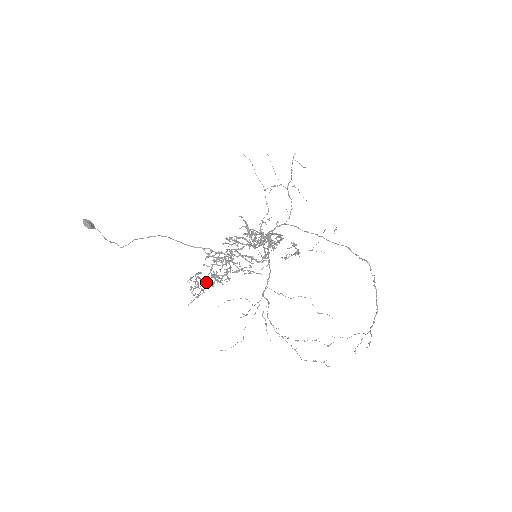
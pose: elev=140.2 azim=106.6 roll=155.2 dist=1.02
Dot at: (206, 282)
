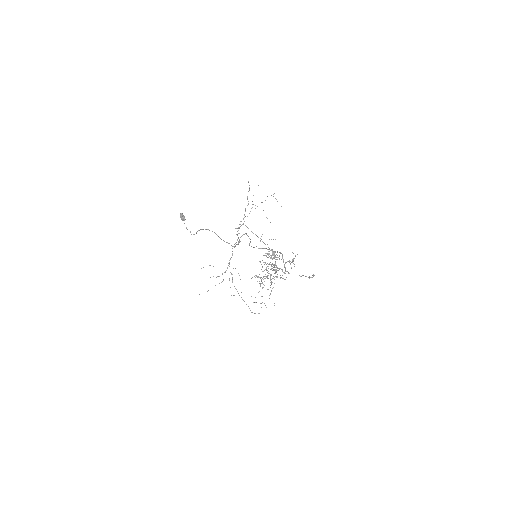
Dot at: occluded
